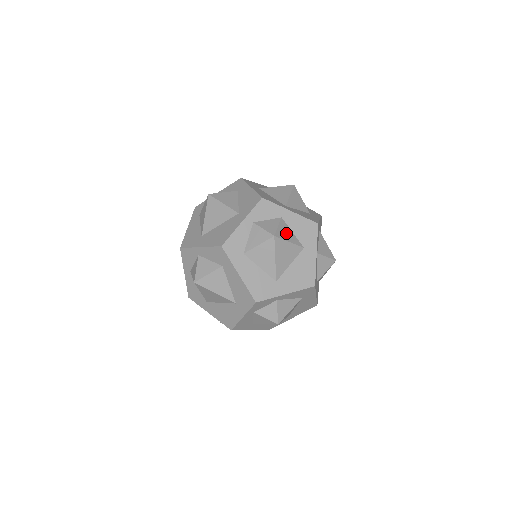
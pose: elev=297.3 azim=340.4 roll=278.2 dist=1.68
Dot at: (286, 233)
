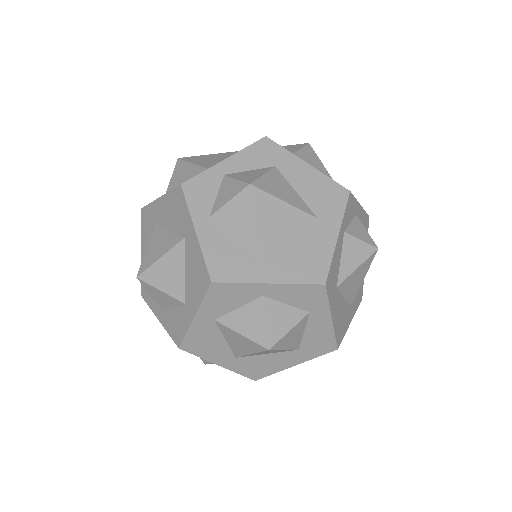
Dot at: occluded
